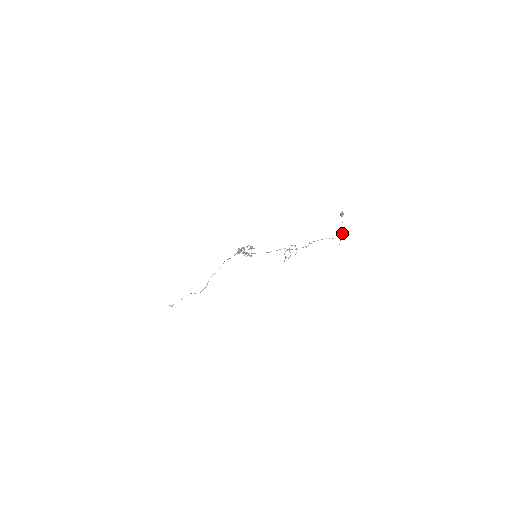
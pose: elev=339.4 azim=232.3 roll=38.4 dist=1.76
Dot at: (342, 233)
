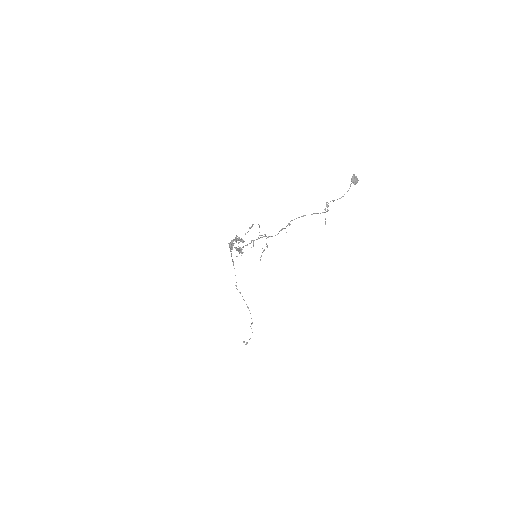
Dot at: occluded
